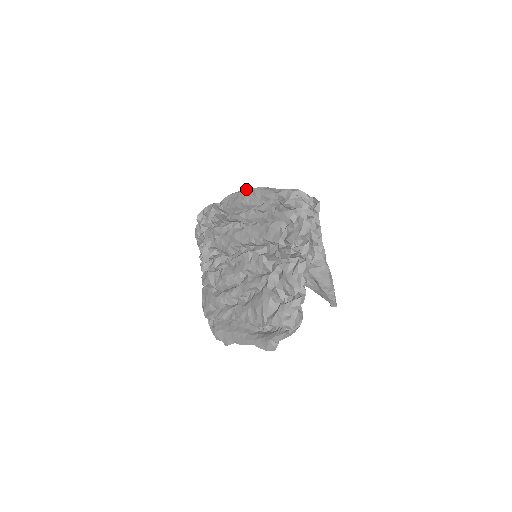
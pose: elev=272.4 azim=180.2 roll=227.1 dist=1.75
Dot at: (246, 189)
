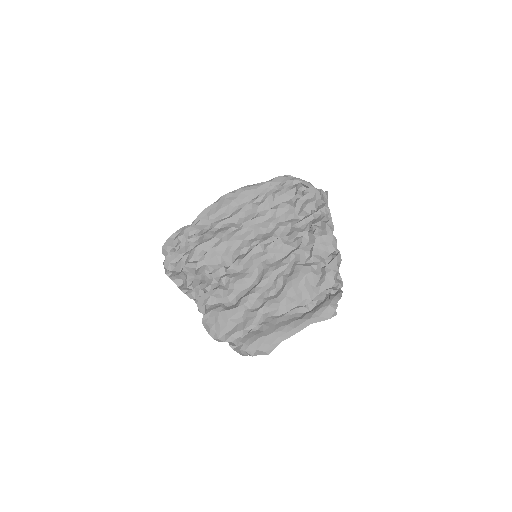
Dot at: (229, 193)
